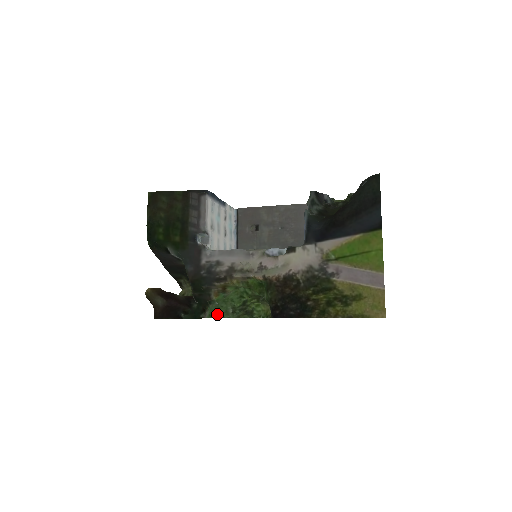
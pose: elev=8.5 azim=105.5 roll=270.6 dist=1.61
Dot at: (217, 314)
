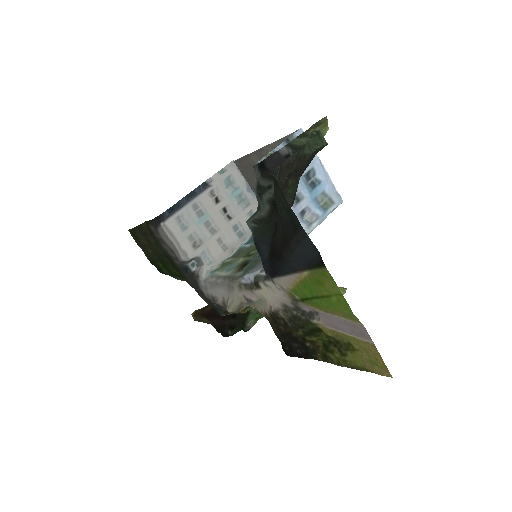
Dot at: occluded
